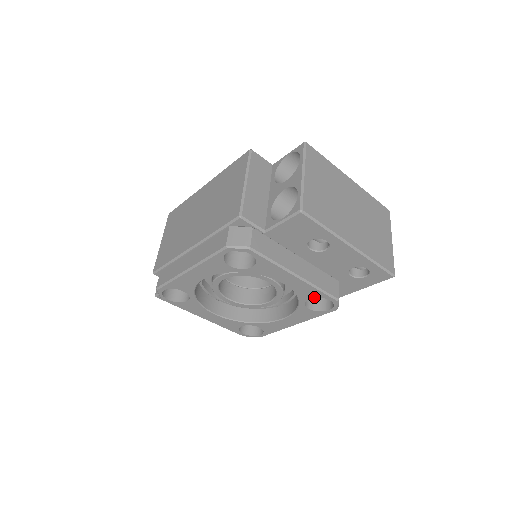
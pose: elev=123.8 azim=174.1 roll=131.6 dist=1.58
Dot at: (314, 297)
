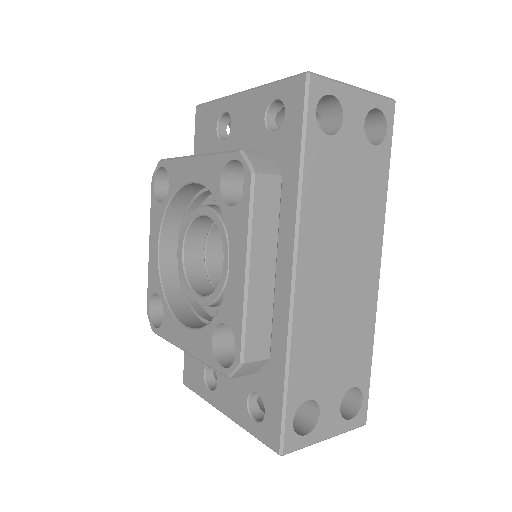
Dot at: (221, 174)
